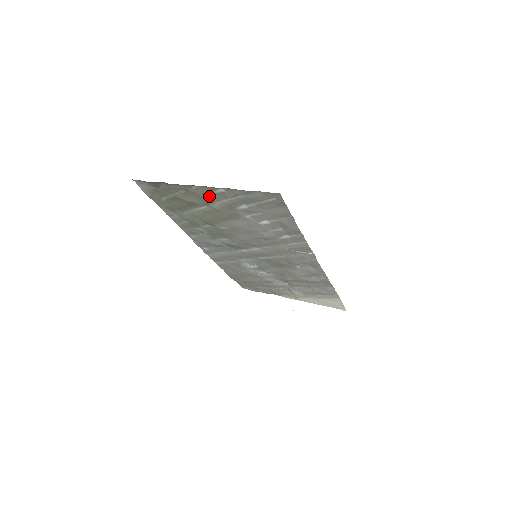
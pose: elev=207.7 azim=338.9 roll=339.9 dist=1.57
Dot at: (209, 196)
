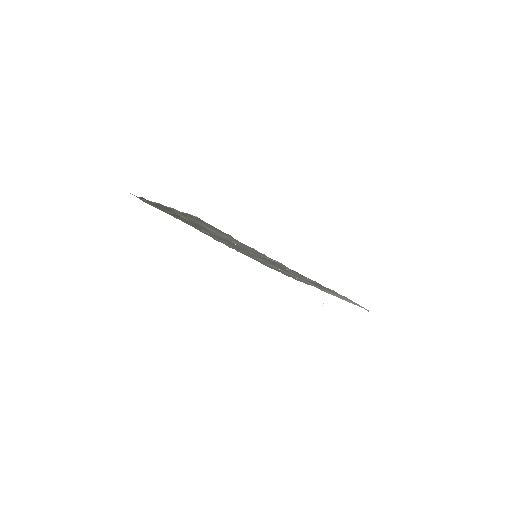
Dot at: (172, 211)
